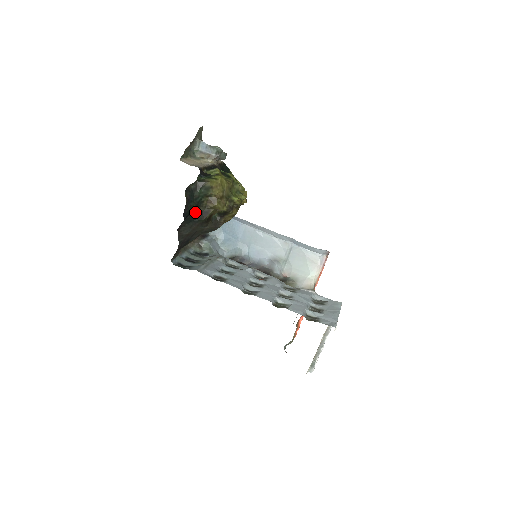
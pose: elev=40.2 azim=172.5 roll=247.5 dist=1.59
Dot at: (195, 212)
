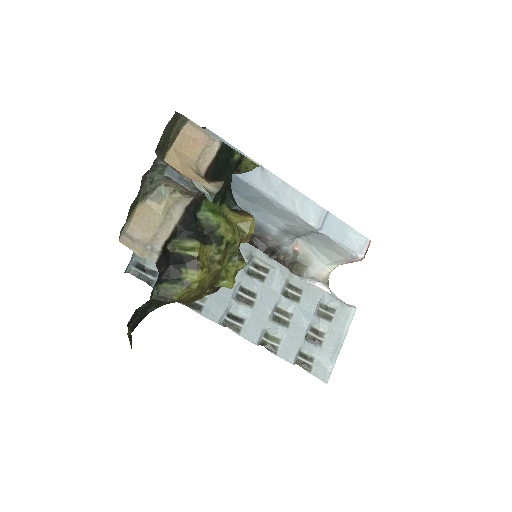
Dot at: occluded
